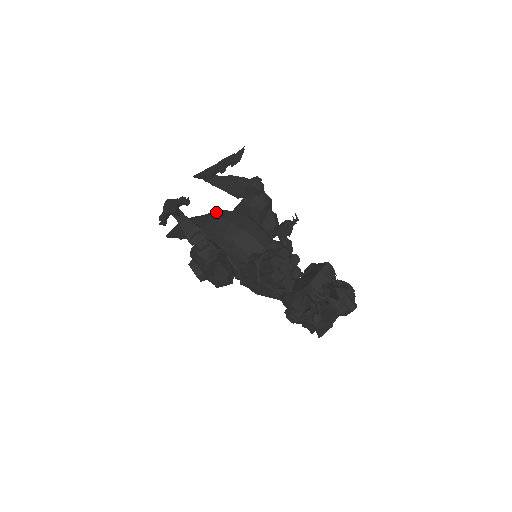
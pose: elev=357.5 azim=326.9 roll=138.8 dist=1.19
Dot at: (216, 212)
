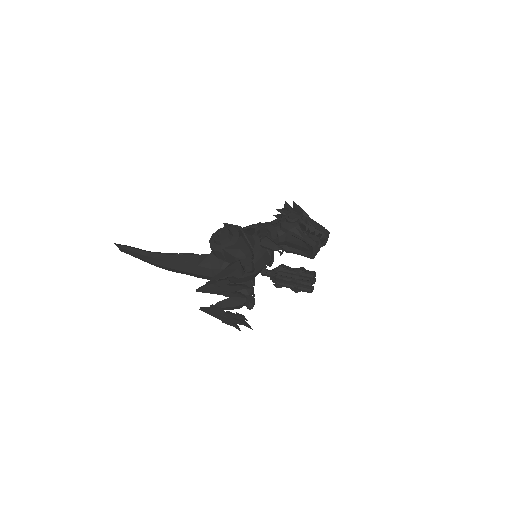
Dot at: occluded
